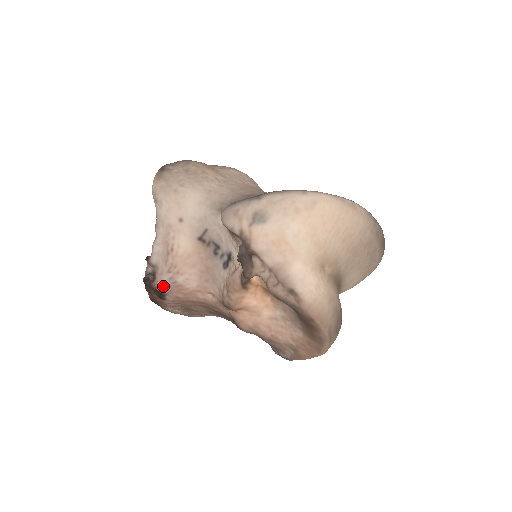
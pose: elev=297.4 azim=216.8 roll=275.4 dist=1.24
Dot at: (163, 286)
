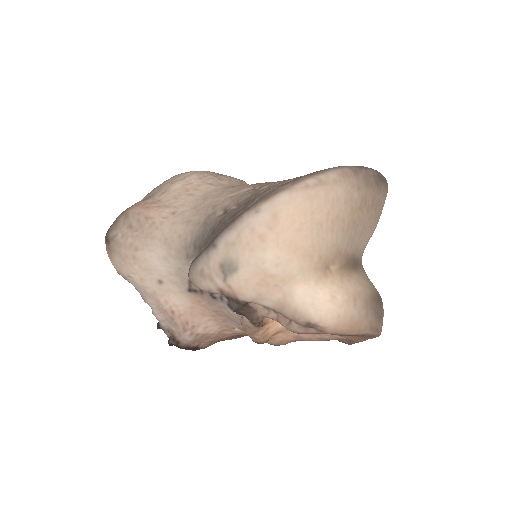
Dot at: (190, 343)
